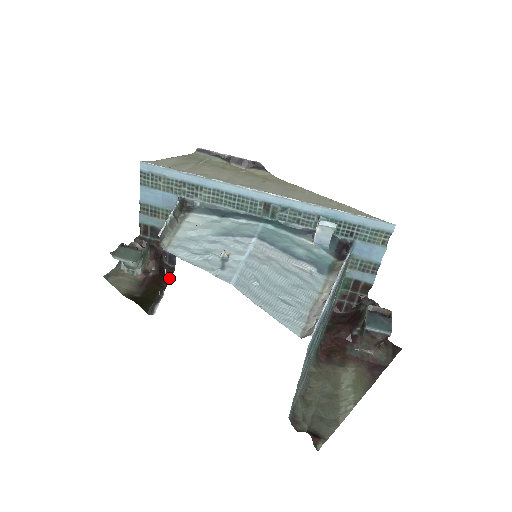
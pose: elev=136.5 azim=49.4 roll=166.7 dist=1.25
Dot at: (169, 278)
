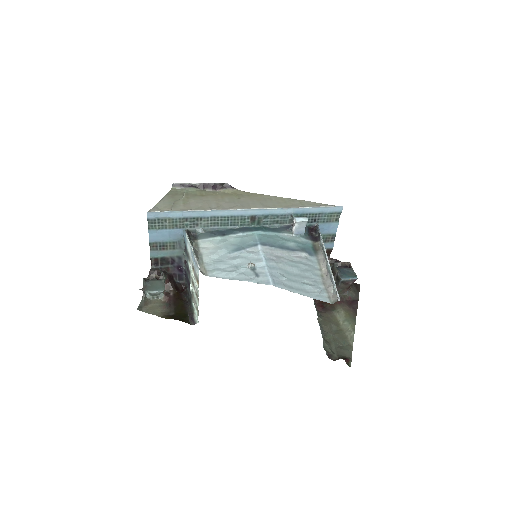
Dot at: (186, 292)
